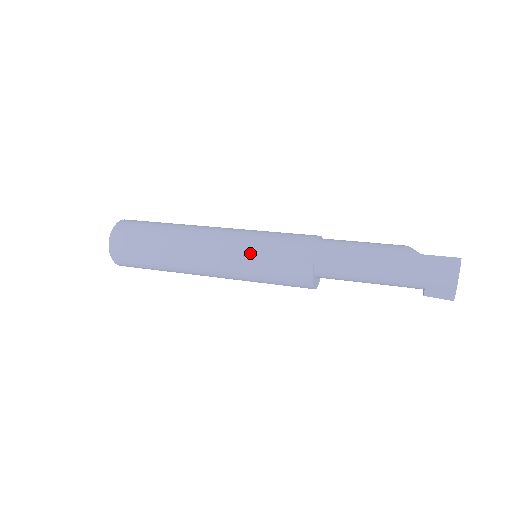
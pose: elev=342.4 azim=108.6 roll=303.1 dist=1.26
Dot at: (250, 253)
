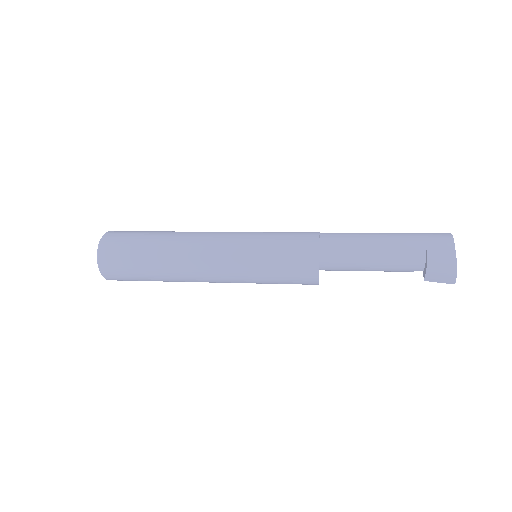
Dot at: (257, 232)
